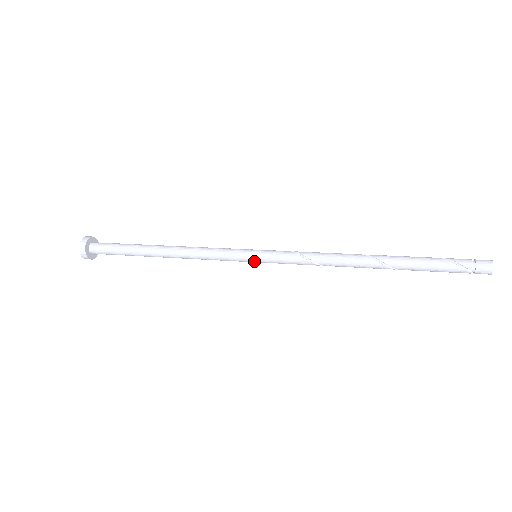
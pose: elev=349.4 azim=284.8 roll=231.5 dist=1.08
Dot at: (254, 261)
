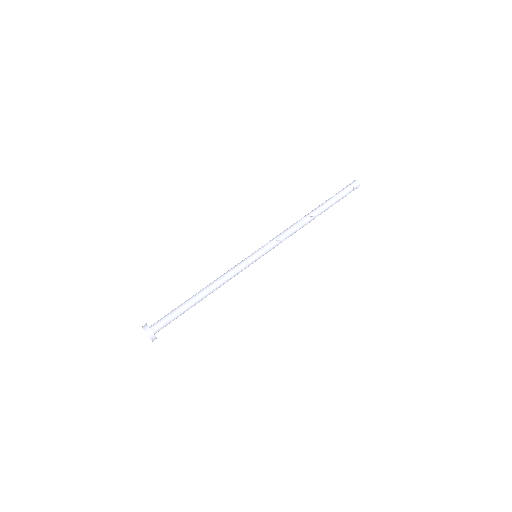
Dot at: (257, 259)
